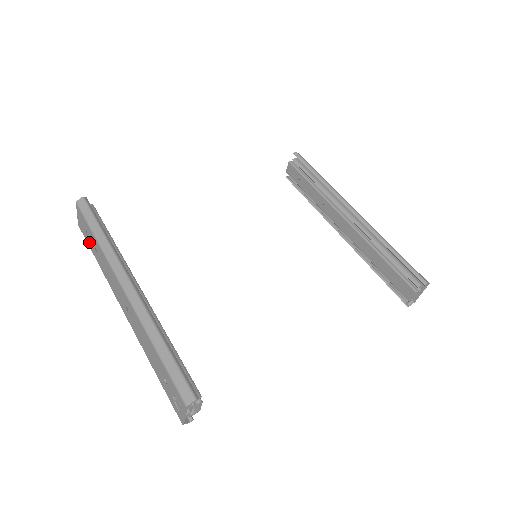
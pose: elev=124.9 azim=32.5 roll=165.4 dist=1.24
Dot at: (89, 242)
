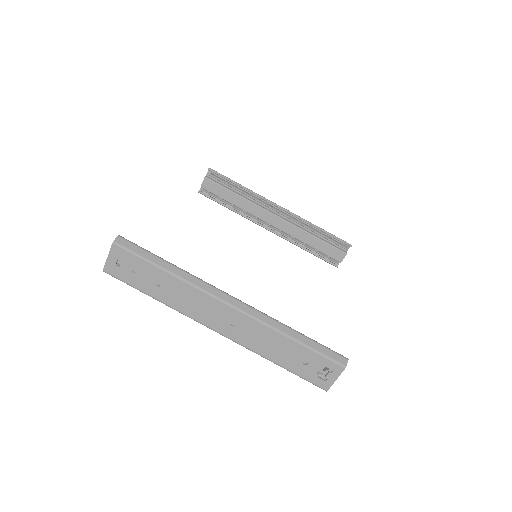
Dot at: (137, 281)
